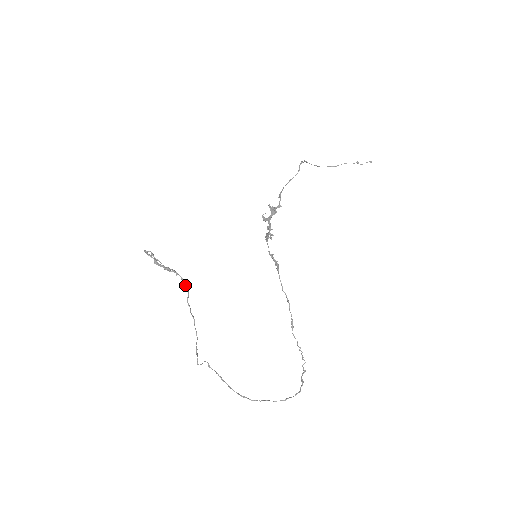
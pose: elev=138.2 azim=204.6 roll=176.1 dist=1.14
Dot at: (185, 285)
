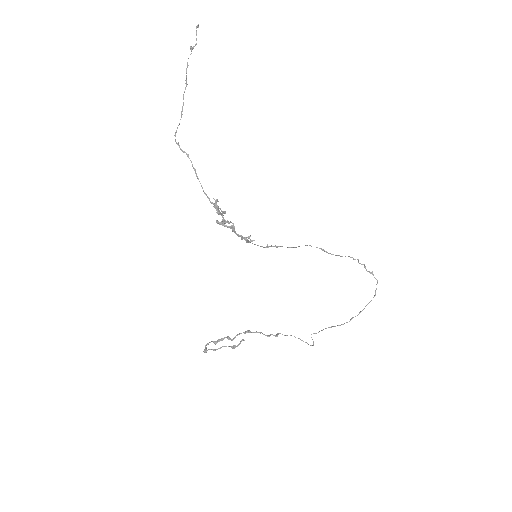
Dot at: occluded
